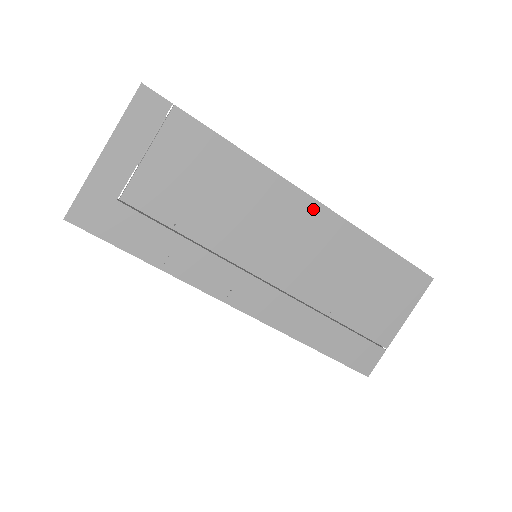
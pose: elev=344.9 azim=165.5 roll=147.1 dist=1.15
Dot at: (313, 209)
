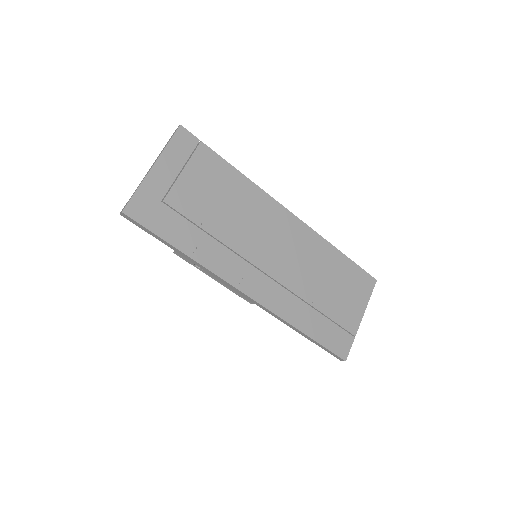
Dot at: (293, 221)
